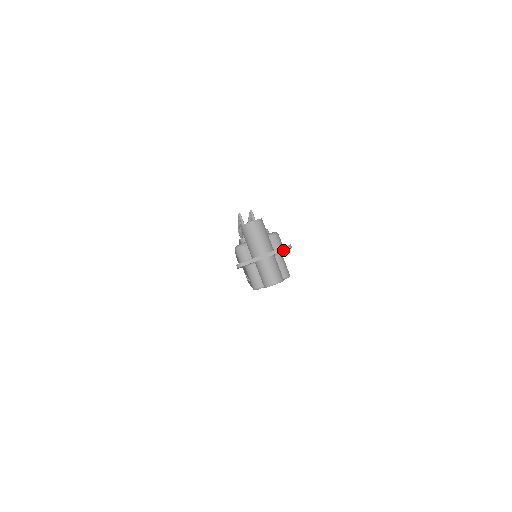
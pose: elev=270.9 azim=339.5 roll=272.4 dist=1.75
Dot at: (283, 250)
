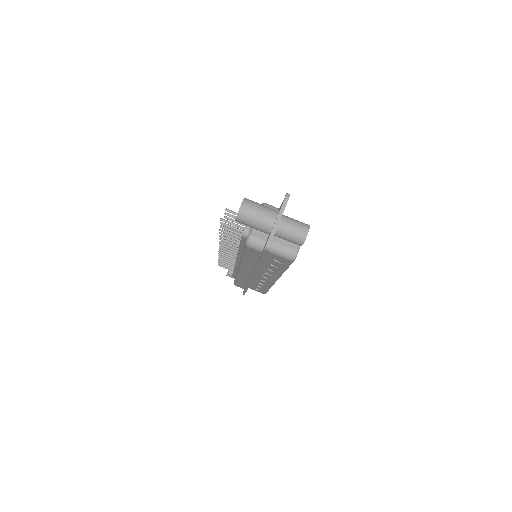
Dot at: (286, 202)
